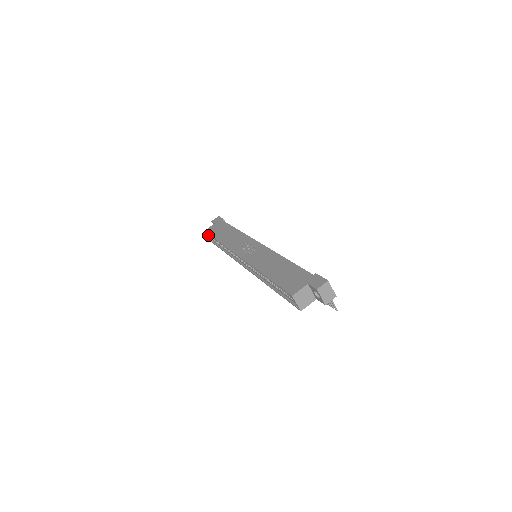
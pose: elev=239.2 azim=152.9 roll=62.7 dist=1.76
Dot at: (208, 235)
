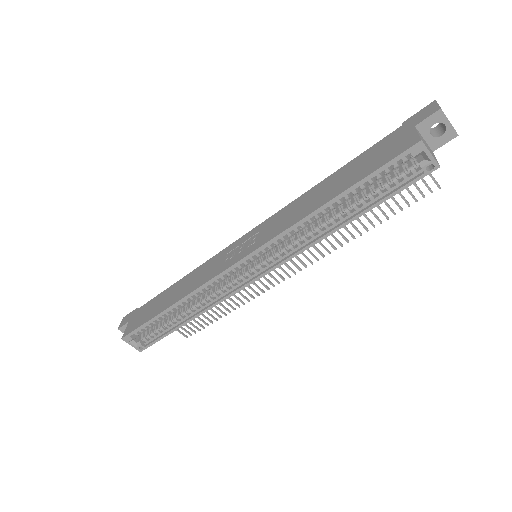
Dot at: (133, 338)
